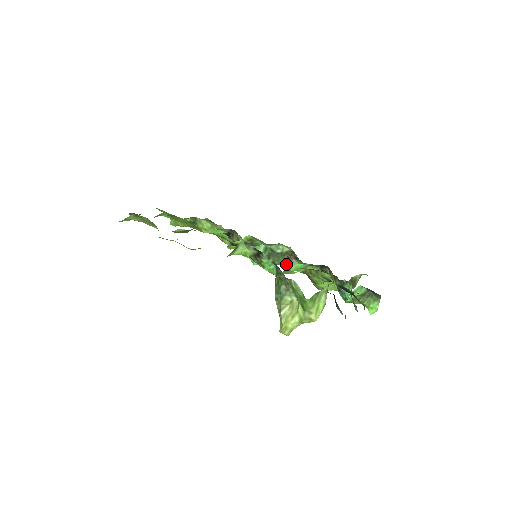
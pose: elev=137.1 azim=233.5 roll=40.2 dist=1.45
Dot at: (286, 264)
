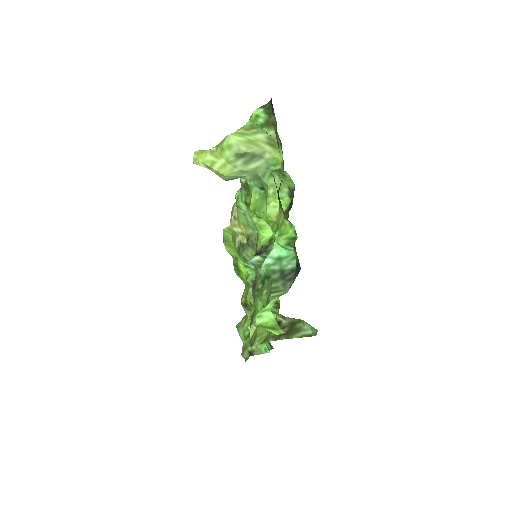
Dot at: occluded
